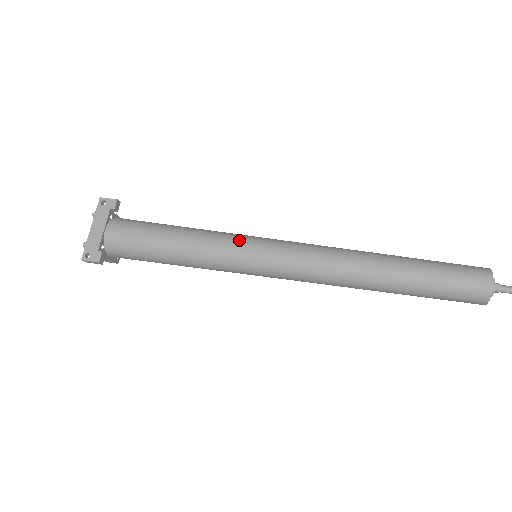
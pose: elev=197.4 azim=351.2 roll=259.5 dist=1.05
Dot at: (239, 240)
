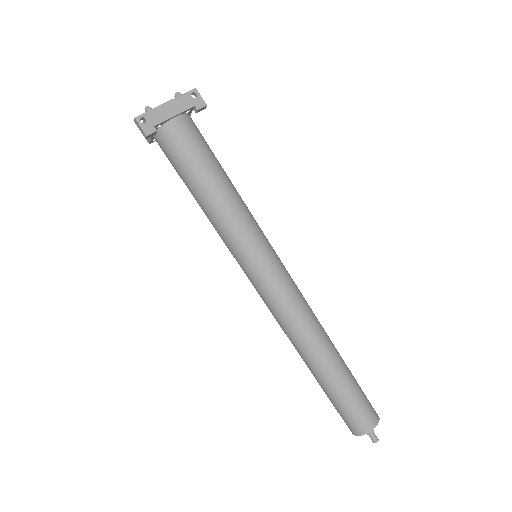
Dot at: (260, 236)
